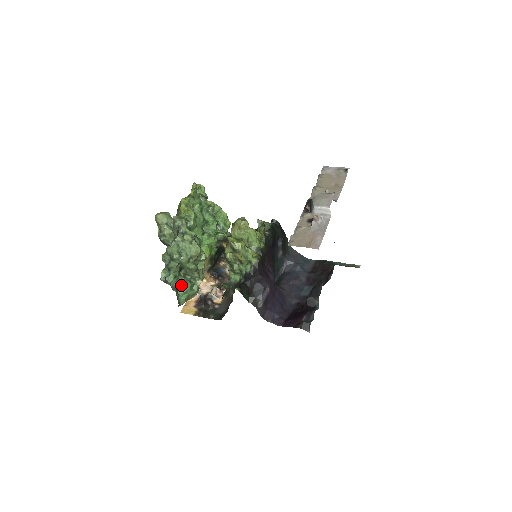
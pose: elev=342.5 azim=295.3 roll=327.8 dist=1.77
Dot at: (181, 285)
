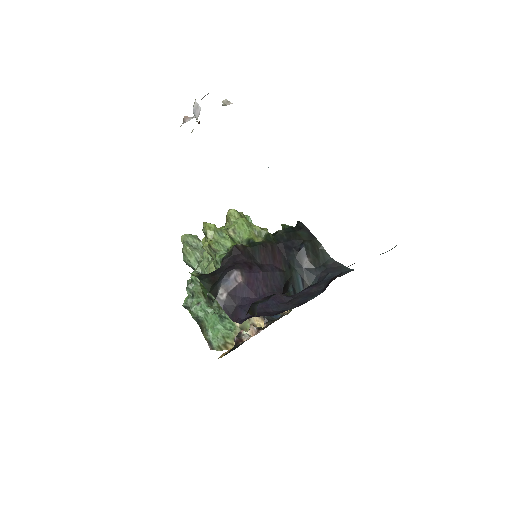
Dot at: (211, 319)
